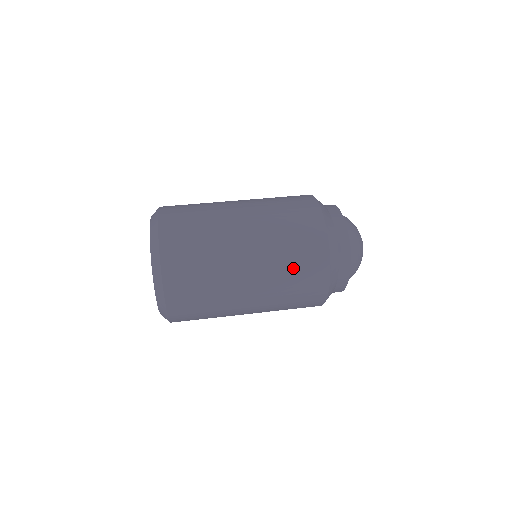
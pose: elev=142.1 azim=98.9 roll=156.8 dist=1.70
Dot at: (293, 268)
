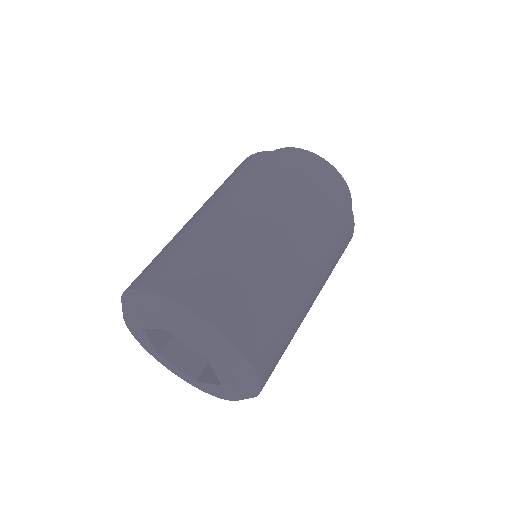
Dot at: occluded
